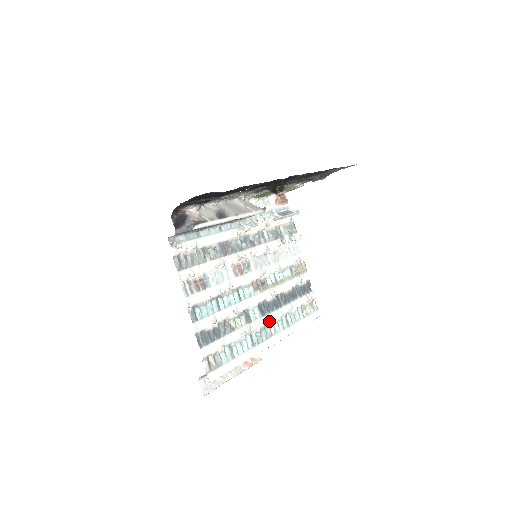
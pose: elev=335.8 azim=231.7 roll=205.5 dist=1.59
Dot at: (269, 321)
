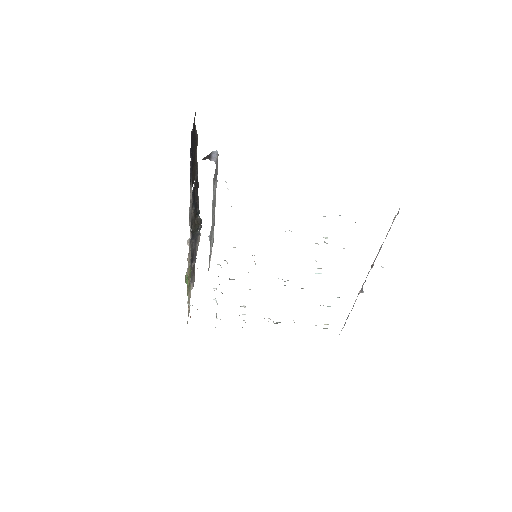
Dot at: occluded
